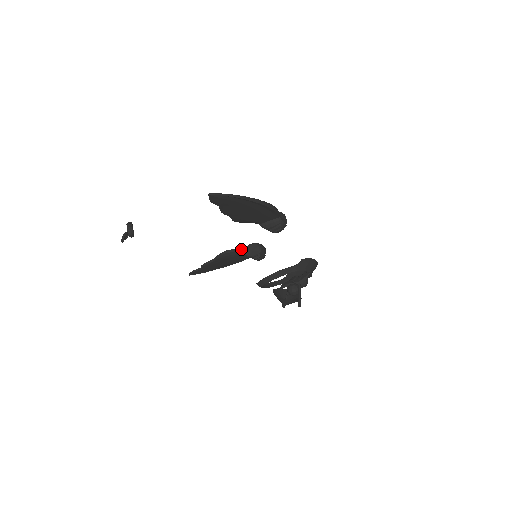
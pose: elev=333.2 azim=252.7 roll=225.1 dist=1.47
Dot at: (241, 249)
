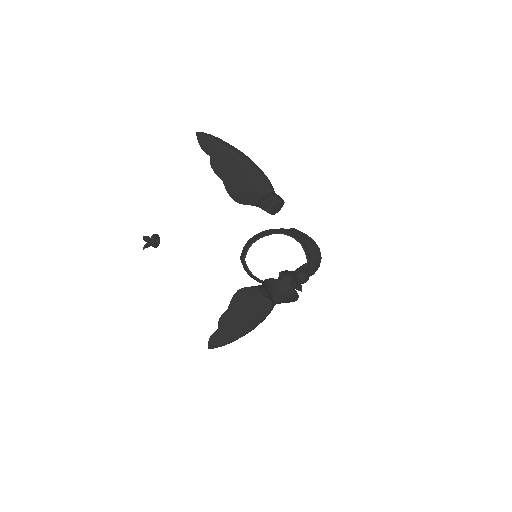
Dot at: (257, 286)
